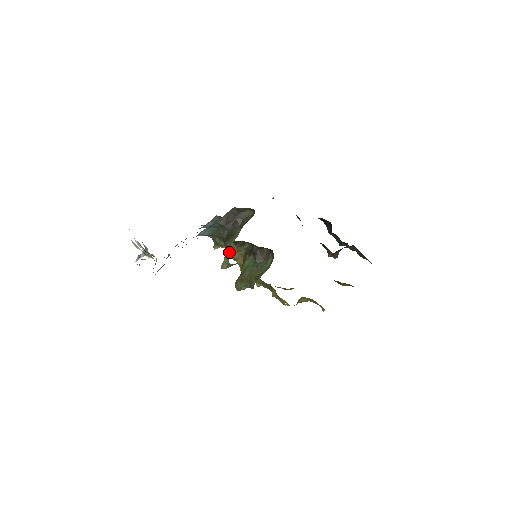
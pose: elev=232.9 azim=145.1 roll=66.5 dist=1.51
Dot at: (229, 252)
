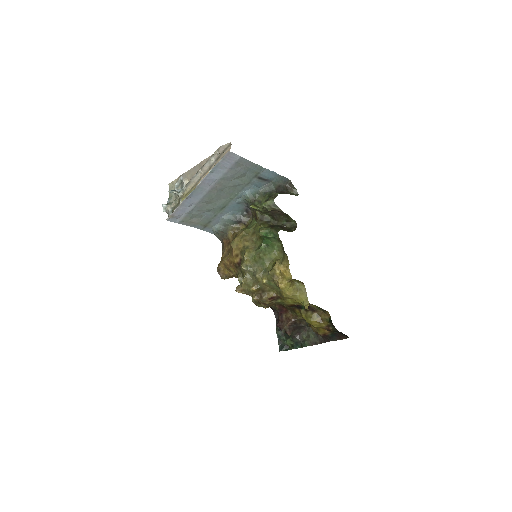
Dot at: occluded
